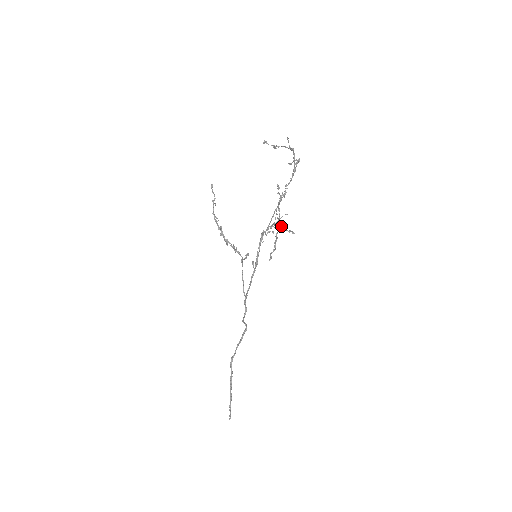
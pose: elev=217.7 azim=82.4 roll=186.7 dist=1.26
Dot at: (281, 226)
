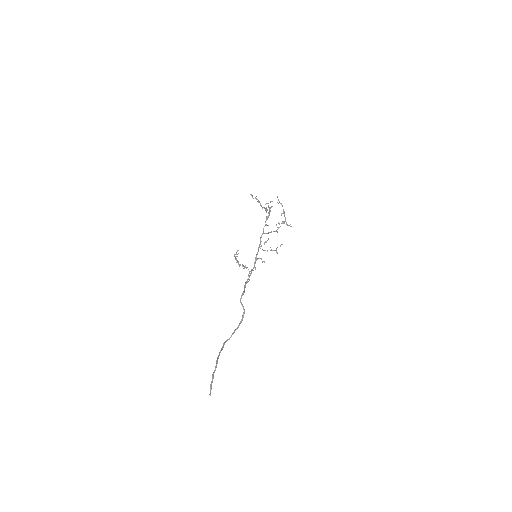
Dot at: (266, 209)
